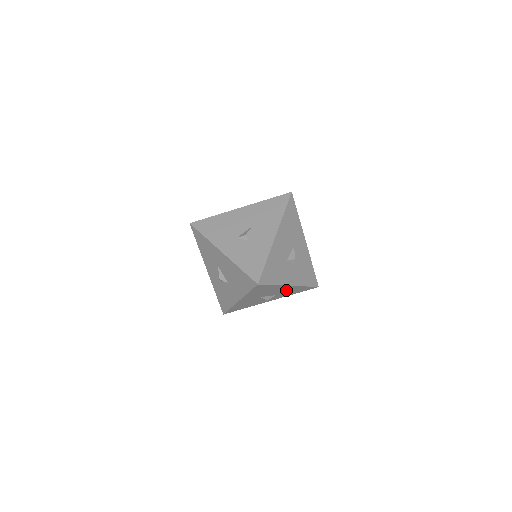
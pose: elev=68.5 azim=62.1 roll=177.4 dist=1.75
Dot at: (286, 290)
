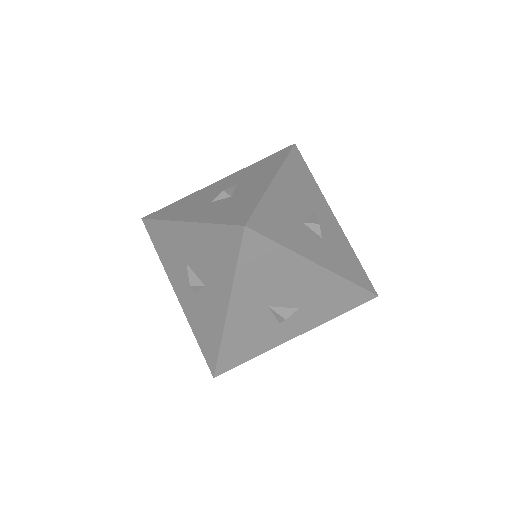
Dot at: (316, 289)
